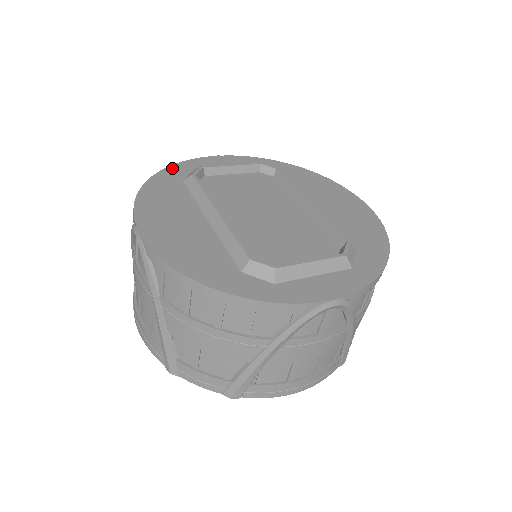
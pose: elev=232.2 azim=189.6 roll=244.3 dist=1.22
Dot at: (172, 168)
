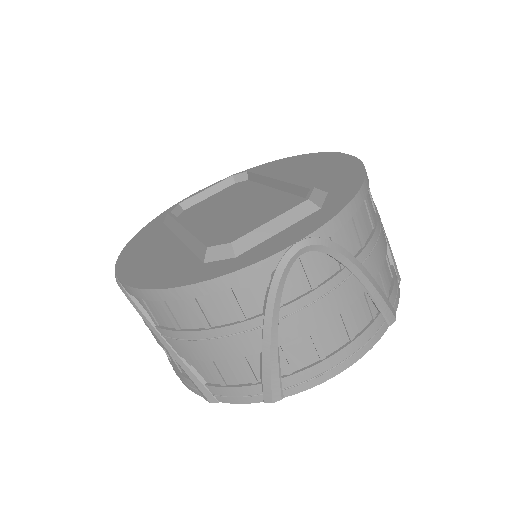
Dot at: (156, 219)
